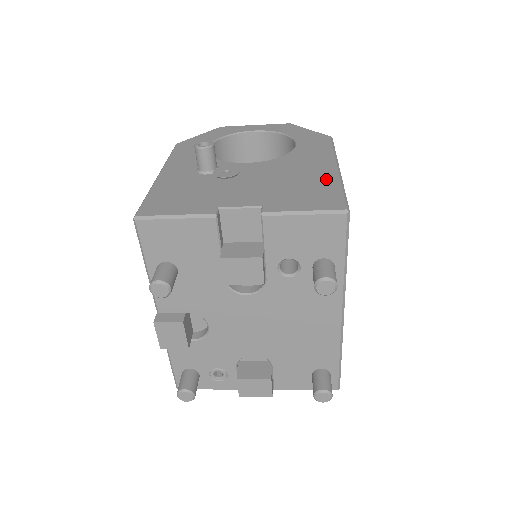
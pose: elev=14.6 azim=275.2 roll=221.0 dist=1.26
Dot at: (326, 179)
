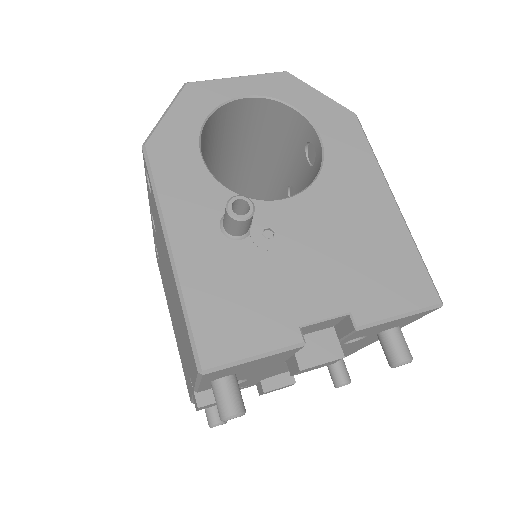
Dot at: (395, 234)
